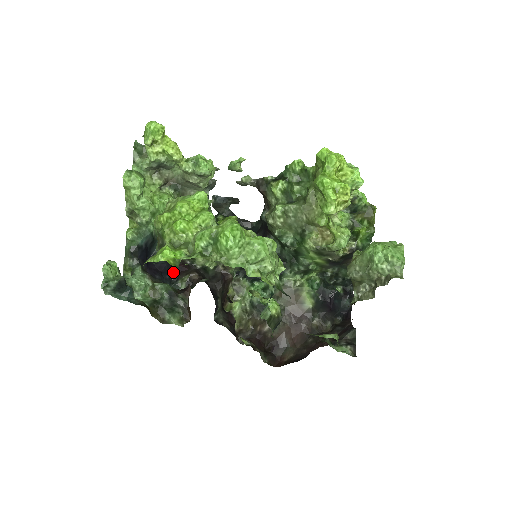
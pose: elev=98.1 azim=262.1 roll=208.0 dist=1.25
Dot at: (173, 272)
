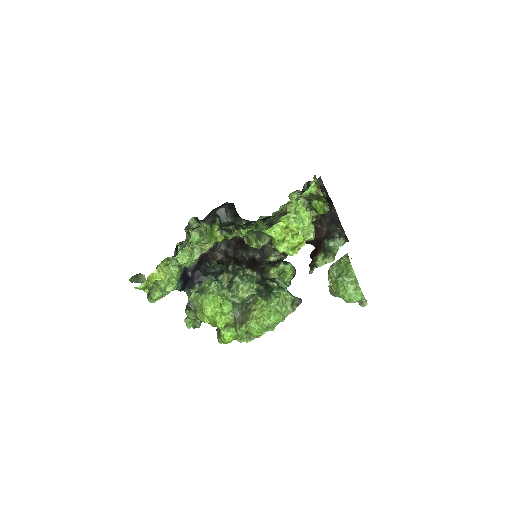
Dot at: (203, 260)
